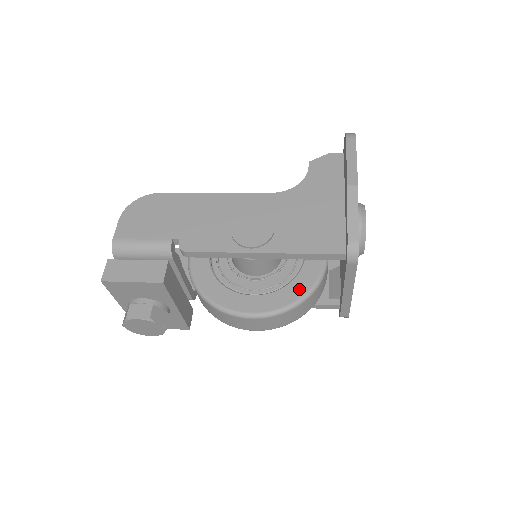
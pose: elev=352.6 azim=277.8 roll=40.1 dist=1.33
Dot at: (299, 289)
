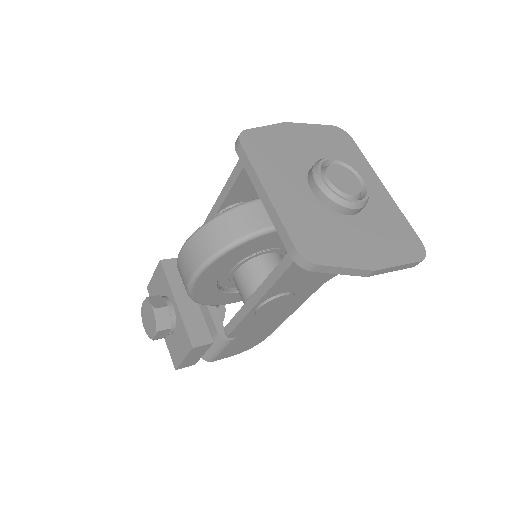
Dot at: occluded
